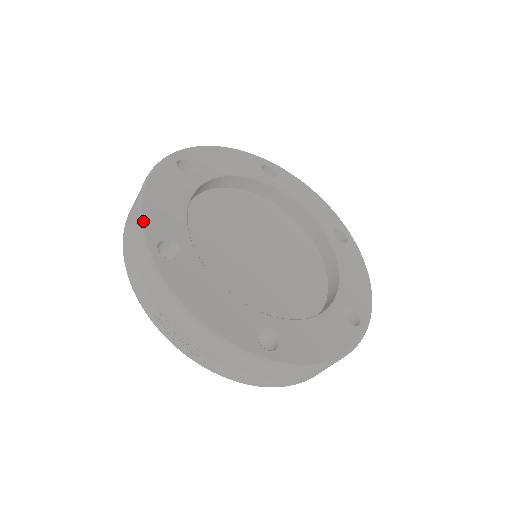
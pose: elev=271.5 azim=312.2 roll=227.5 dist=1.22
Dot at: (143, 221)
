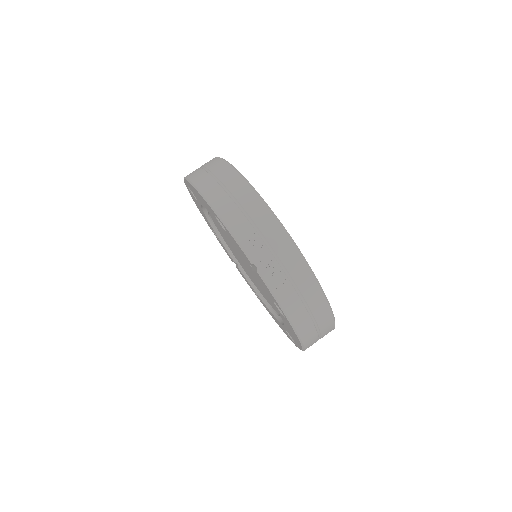
Dot at: occluded
